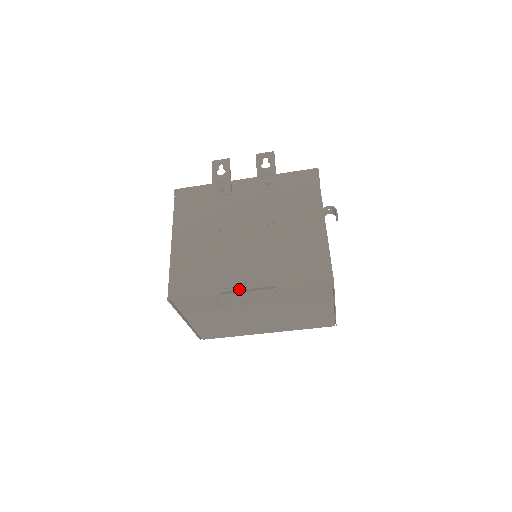
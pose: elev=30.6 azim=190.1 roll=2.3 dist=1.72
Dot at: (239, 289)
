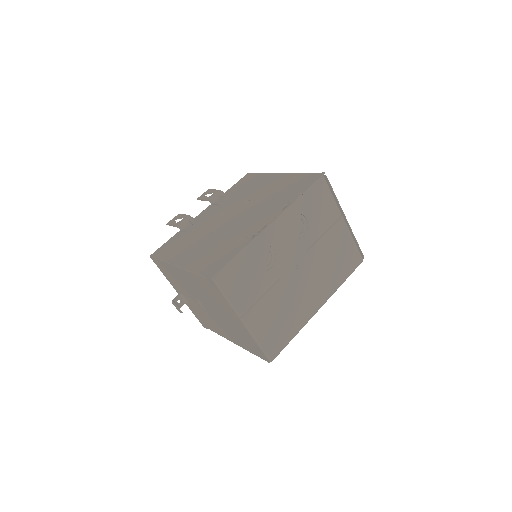
Dot at: (264, 226)
